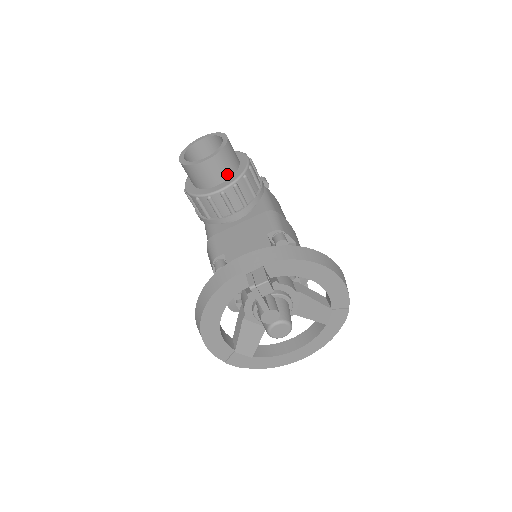
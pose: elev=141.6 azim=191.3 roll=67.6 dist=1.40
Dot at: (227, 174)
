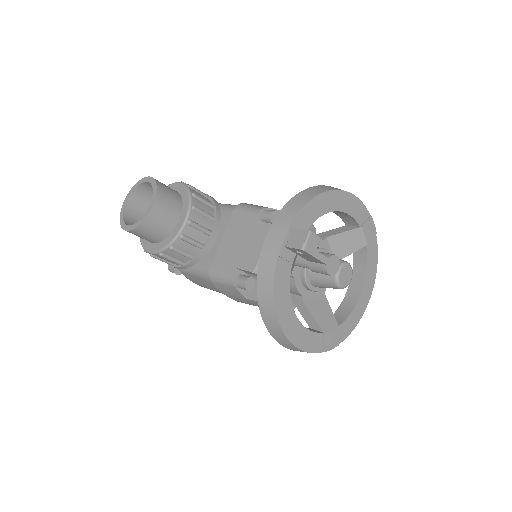
Dot at: (178, 205)
